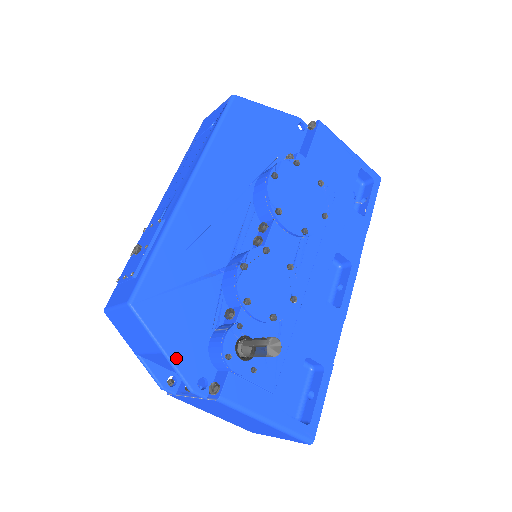
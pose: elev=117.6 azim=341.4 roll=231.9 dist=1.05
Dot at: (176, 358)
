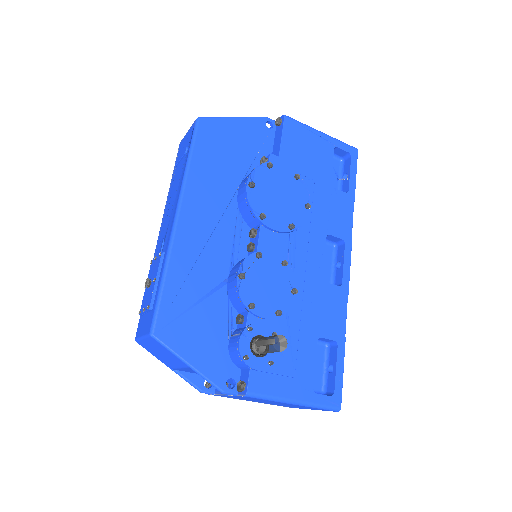
Dot at: (203, 369)
